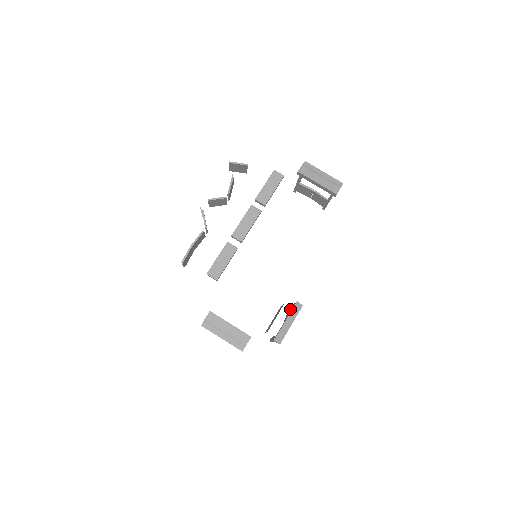
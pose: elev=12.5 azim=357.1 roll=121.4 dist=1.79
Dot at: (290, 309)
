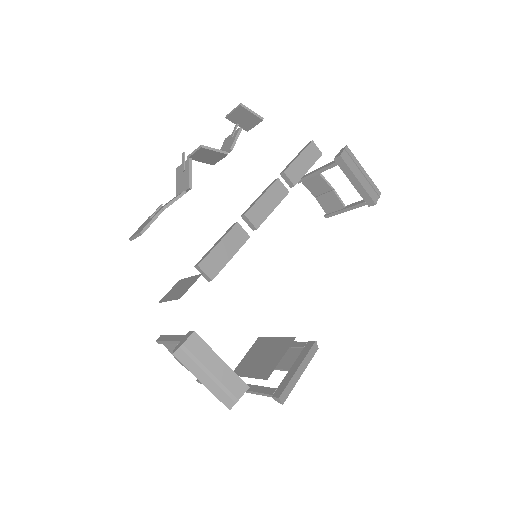
Dot at: occluded
